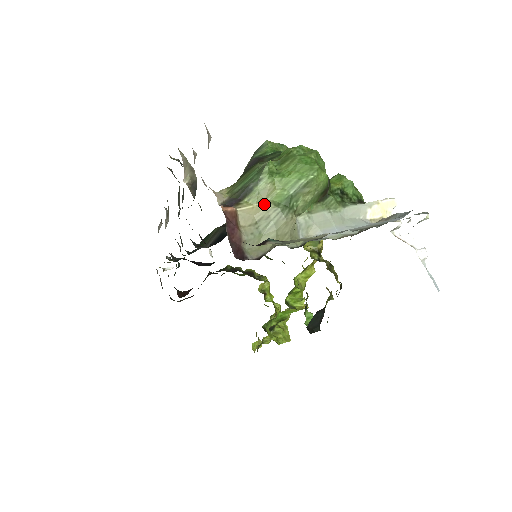
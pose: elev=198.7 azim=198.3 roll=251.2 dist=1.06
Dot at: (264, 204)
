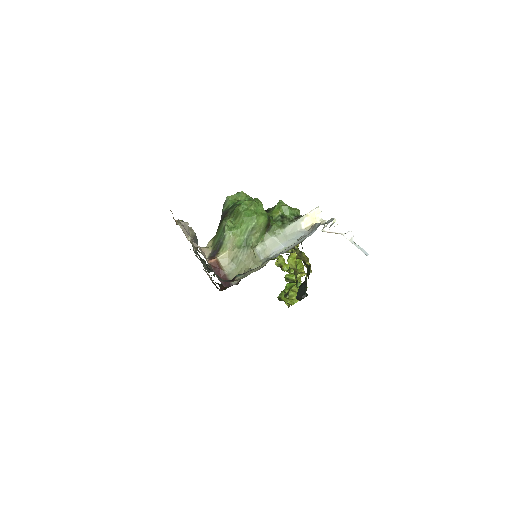
Dot at: (232, 249)
